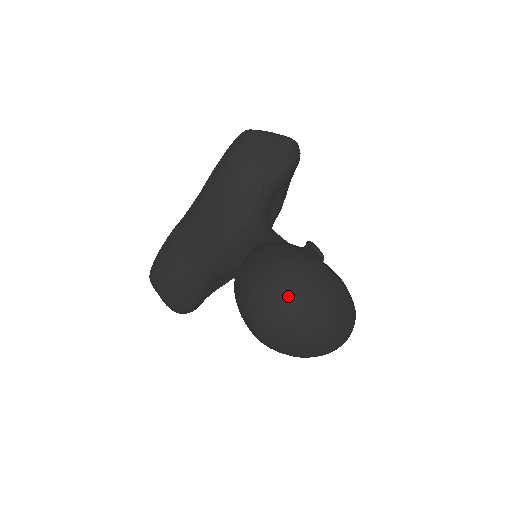
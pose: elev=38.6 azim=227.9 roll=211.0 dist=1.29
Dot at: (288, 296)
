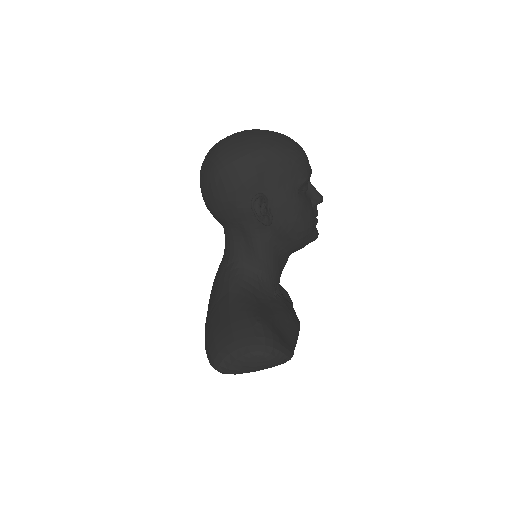
Dot at: occluded
